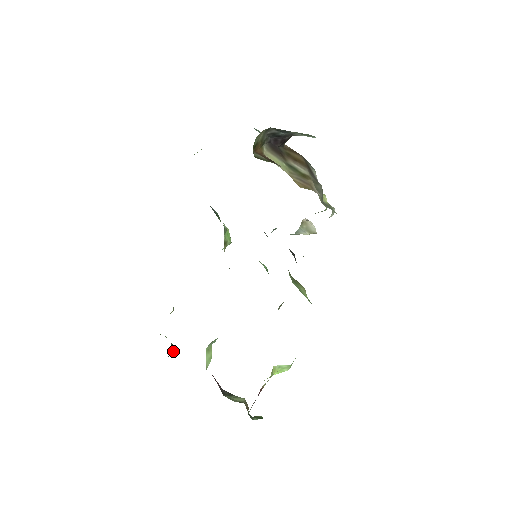
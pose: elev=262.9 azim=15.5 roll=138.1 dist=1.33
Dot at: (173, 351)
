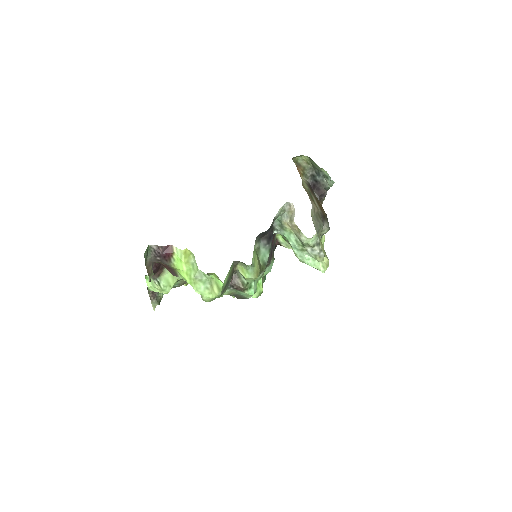
Dot at: (155, 307)
